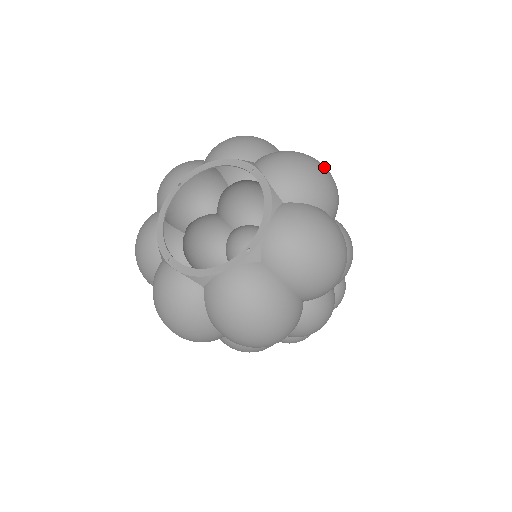
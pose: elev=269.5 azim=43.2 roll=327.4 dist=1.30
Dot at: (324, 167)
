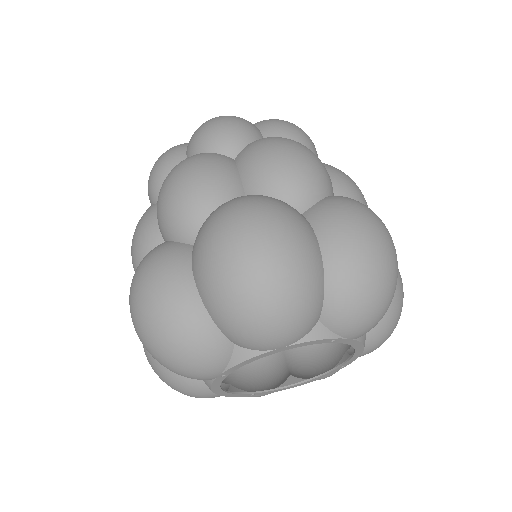
Dot at: (390, 252)
